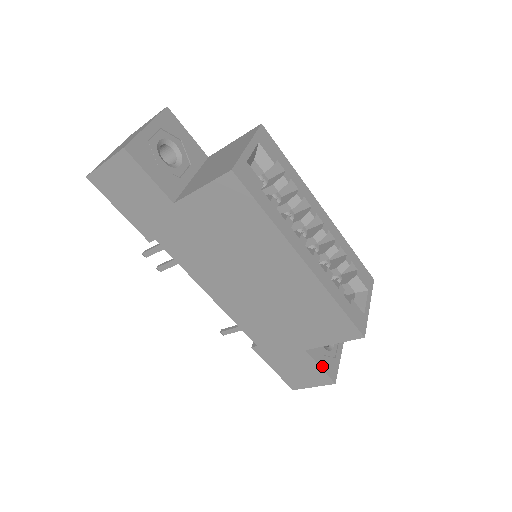
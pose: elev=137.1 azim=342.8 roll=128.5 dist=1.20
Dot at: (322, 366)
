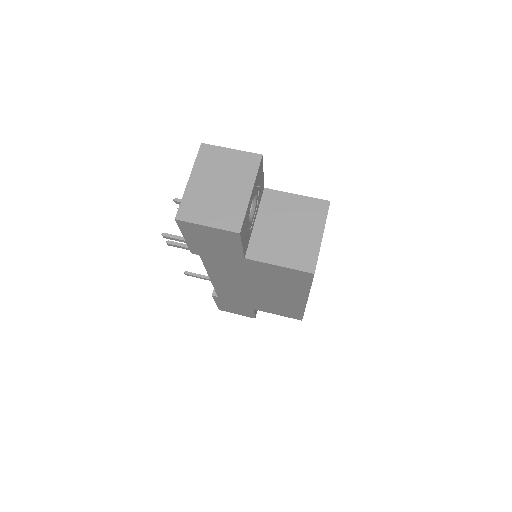
Dot at: (255, 312)
